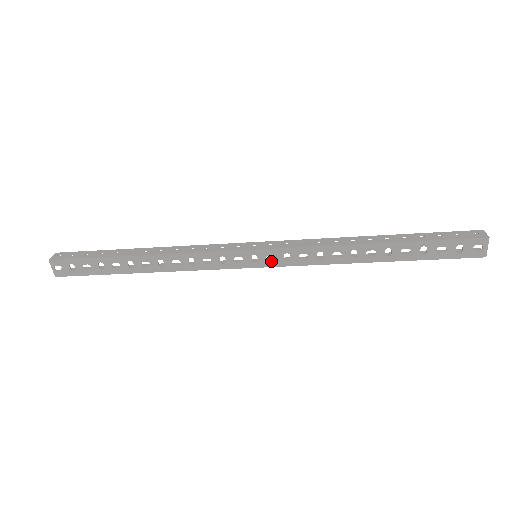
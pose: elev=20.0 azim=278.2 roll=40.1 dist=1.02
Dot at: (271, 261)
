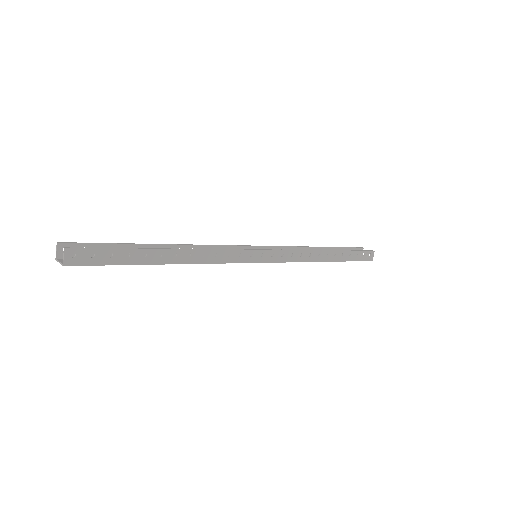
Dot at: occluded
